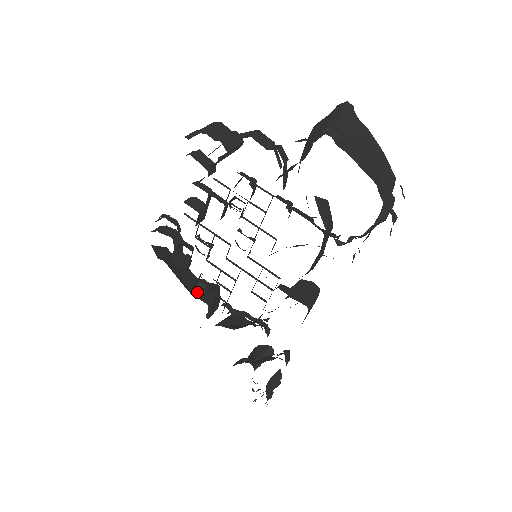
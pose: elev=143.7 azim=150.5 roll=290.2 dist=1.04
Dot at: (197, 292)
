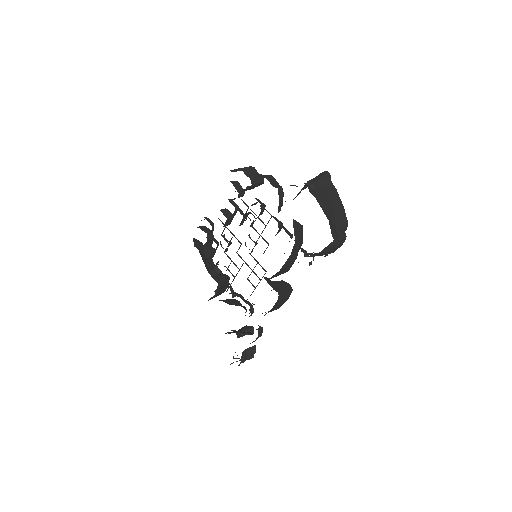
Dot at: (213, 273)
